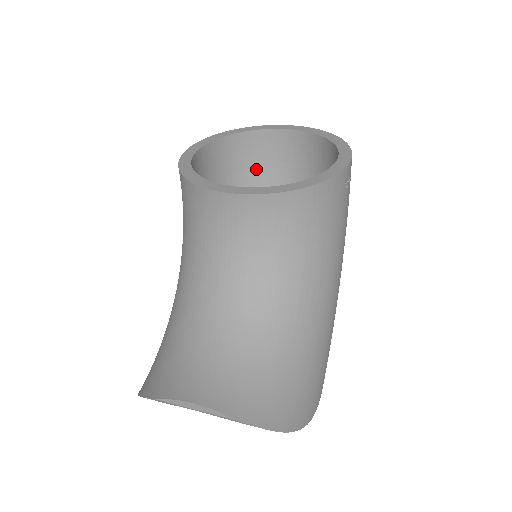
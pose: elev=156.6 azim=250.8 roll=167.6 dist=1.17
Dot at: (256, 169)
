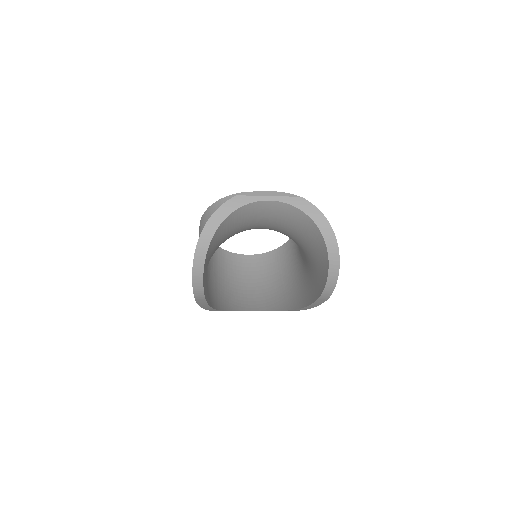
Dot at: (230, 272)
